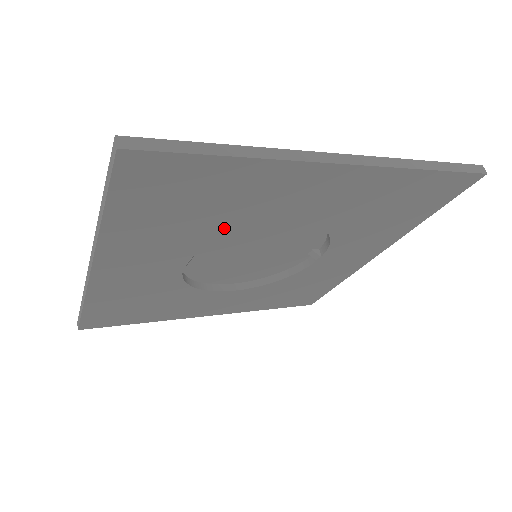
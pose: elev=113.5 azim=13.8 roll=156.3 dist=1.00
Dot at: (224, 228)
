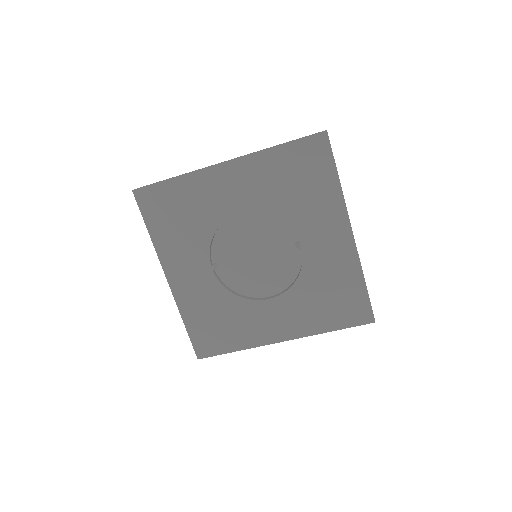
Dot at: (207, 228)
